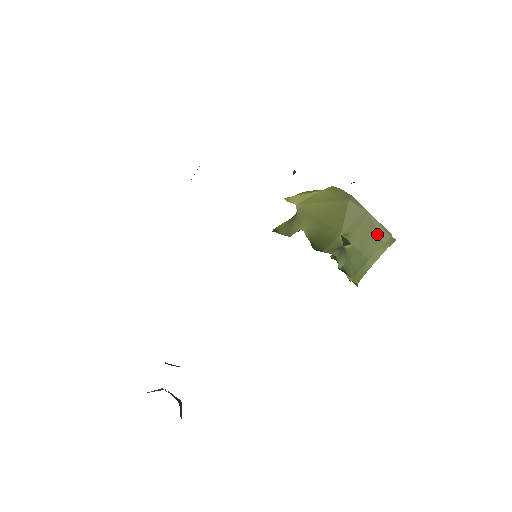
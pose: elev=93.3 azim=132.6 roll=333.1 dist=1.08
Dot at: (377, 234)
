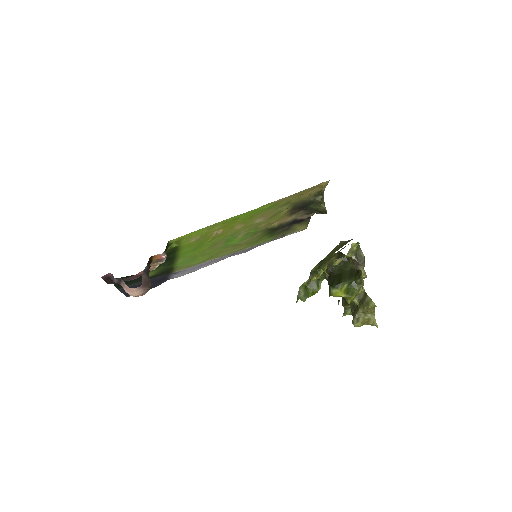
Dot at: (347, 242)
